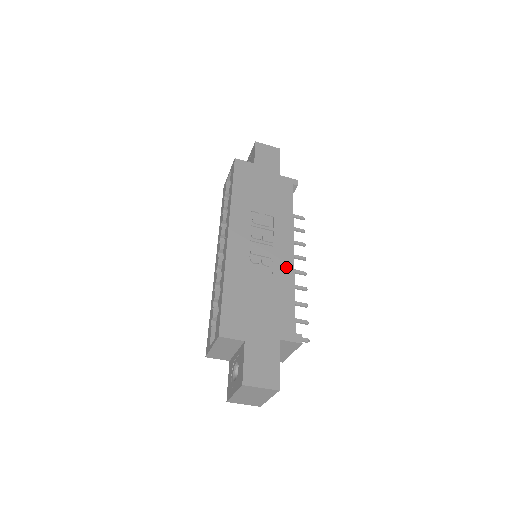
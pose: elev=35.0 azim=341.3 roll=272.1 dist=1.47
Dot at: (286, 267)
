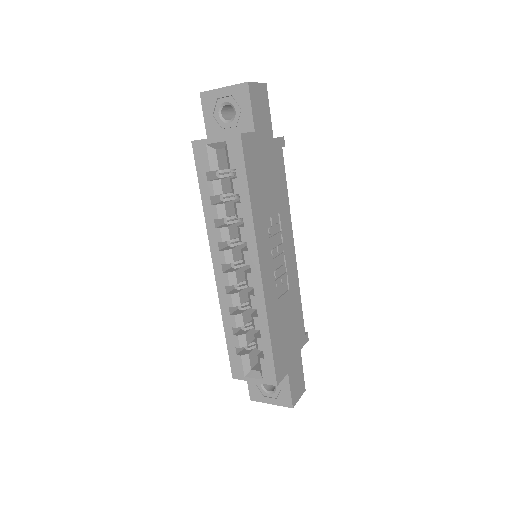
Dot at: (294, 273)
